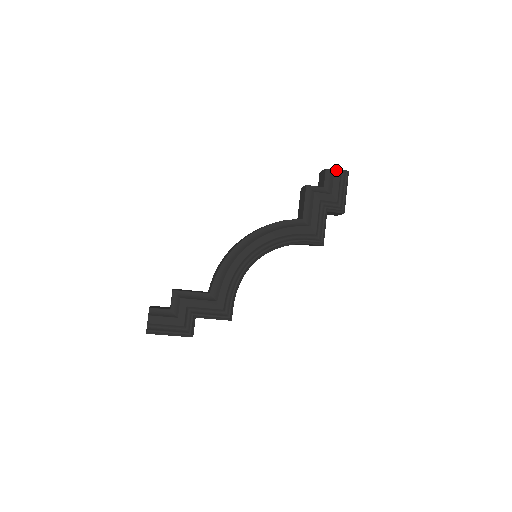
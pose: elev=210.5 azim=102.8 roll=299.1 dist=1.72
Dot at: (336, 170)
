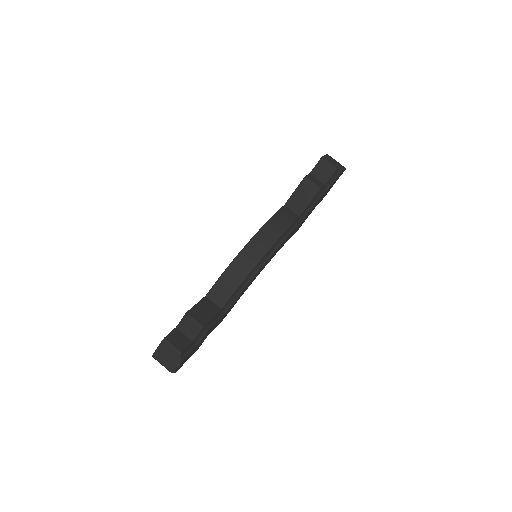
Dot at: (342, 171)
